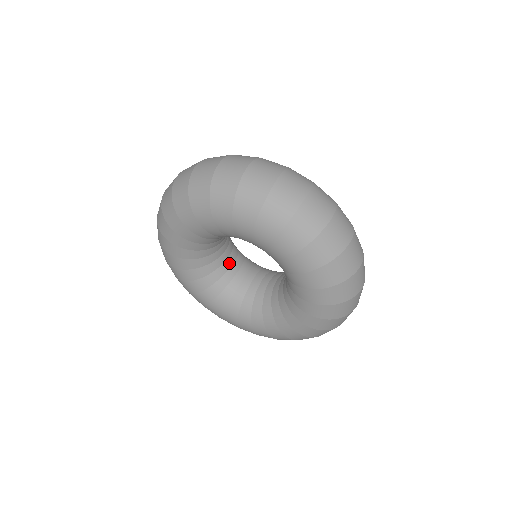
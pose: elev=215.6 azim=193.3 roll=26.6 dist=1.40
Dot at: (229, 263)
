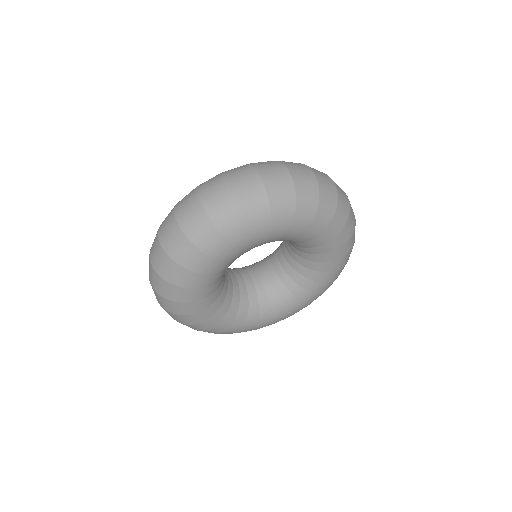
Dot at: (235, 281)
